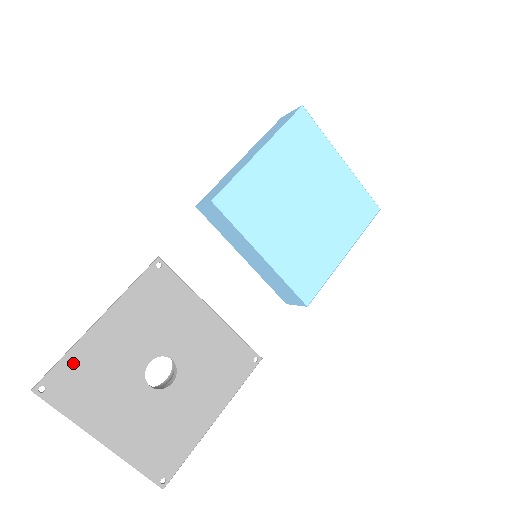
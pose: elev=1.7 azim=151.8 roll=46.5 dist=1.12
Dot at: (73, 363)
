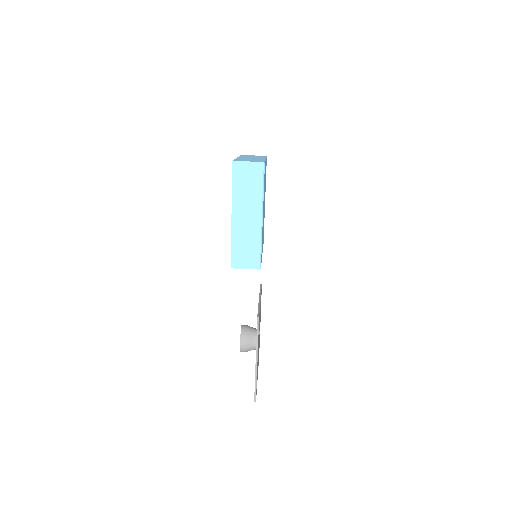
Dot at: occluded
